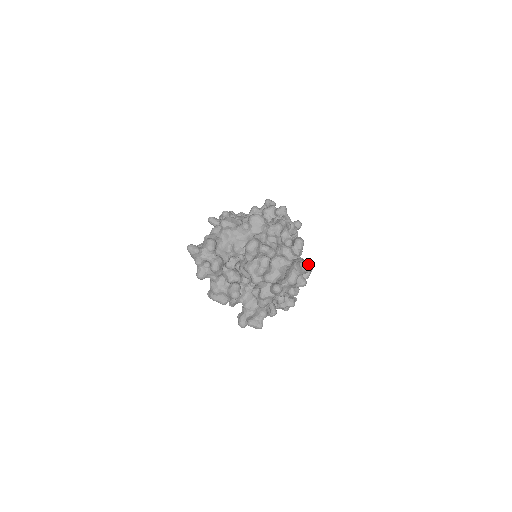
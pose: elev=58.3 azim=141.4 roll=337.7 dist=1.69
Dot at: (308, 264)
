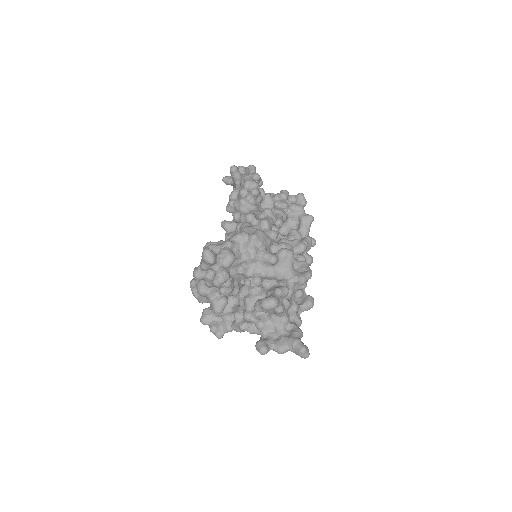
Dot at: (307, 353)
